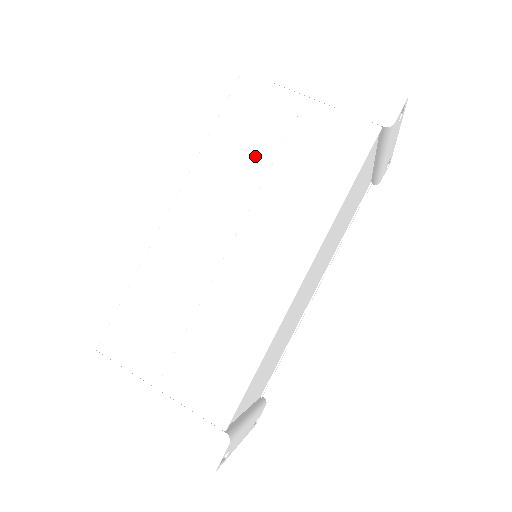
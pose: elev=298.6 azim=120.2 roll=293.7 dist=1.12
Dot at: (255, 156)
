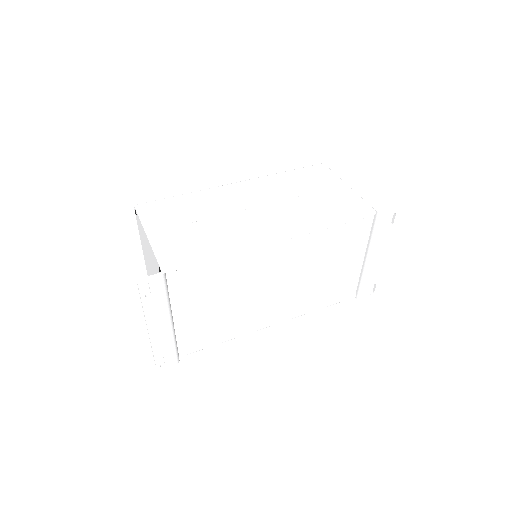
Dot at: (300, 188)
